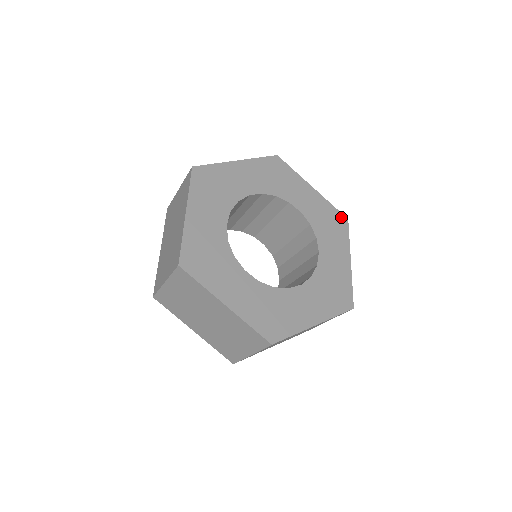
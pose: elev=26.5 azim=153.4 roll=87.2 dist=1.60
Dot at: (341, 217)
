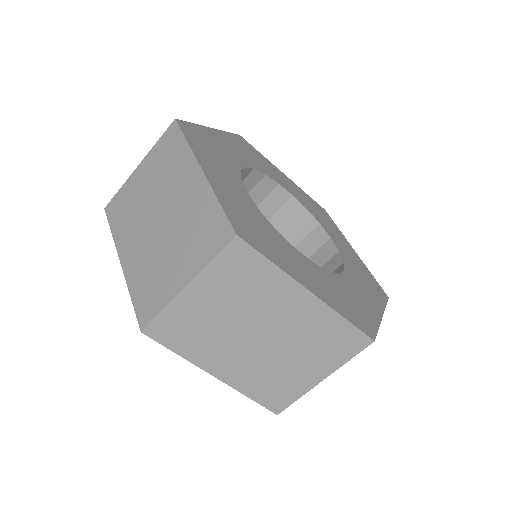
Dot at: (320, 207)
